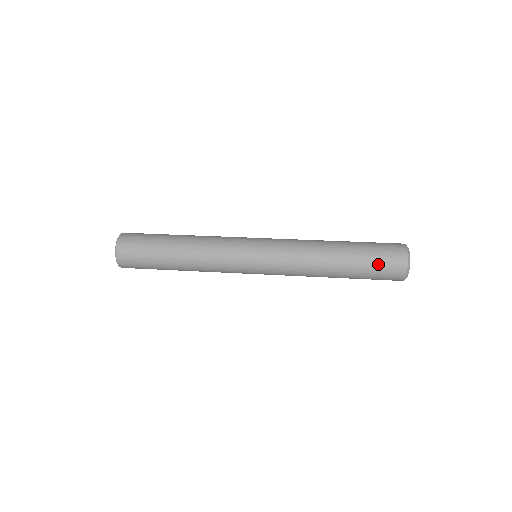
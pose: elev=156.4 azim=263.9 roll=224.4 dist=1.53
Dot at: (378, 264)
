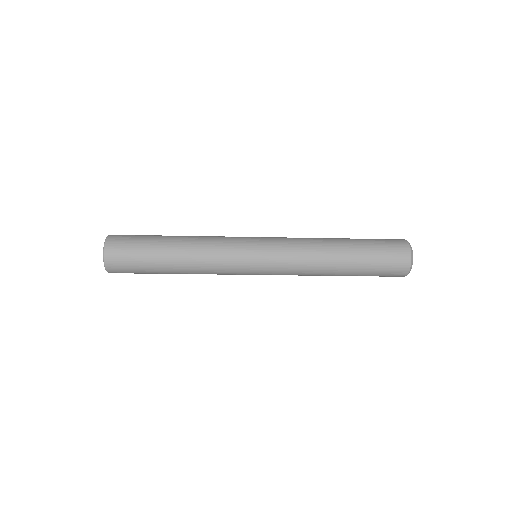
Dot at: (383, 255)
